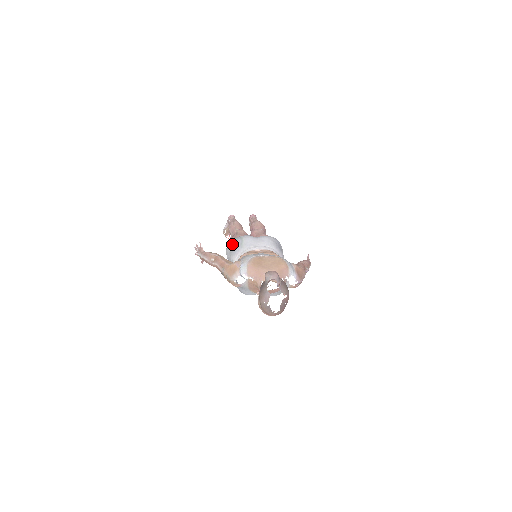
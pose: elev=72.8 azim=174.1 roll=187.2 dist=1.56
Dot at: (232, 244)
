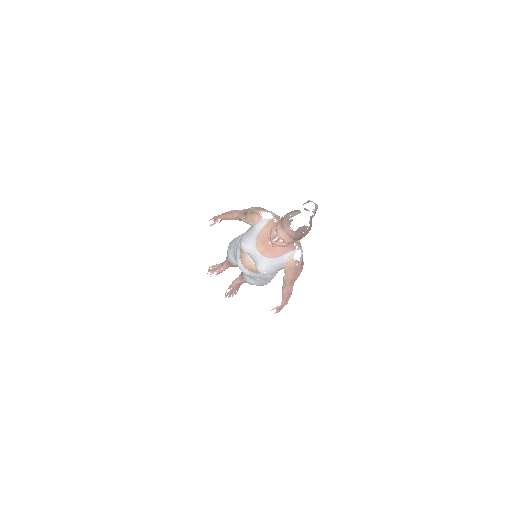
Dot at: occluded
